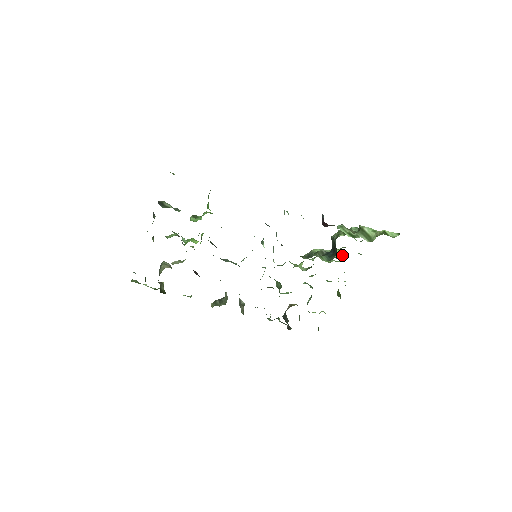
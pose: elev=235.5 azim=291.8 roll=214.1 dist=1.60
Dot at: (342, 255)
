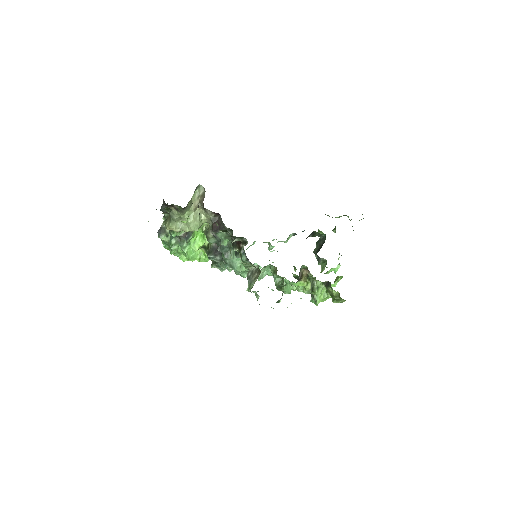
Dot at: (326, 263)
